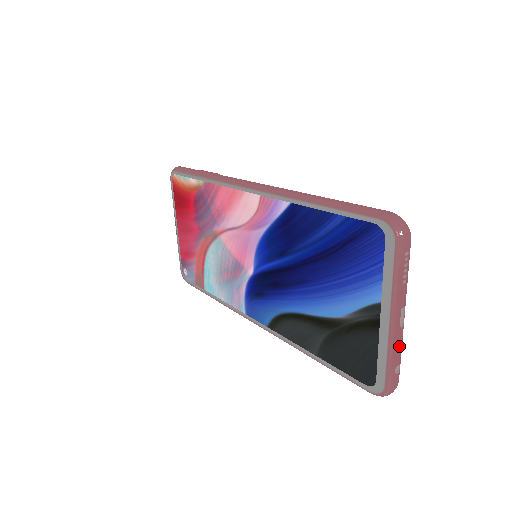
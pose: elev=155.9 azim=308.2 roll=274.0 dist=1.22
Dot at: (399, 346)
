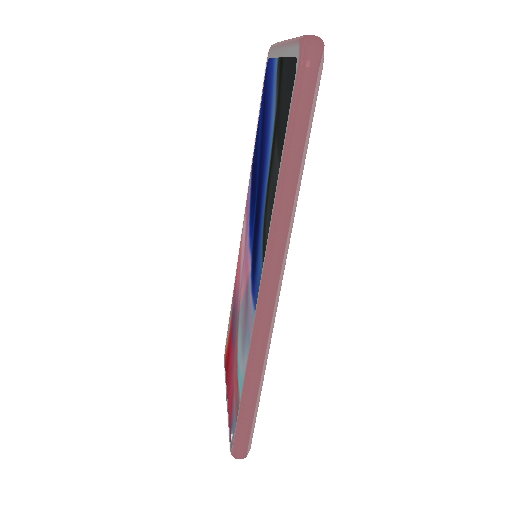
Dot at: occluded
